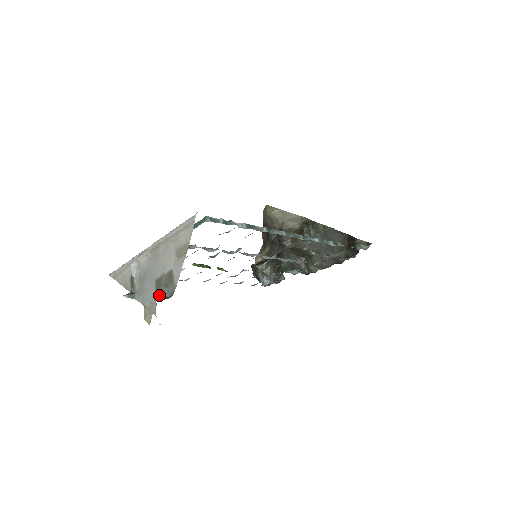
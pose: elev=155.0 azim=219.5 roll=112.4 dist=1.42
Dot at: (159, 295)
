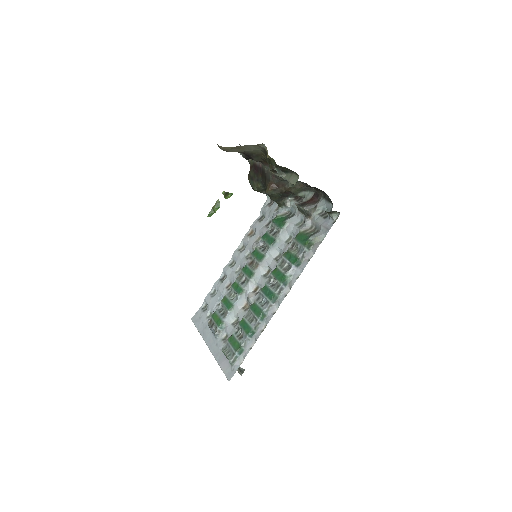
Dot at: occluded
